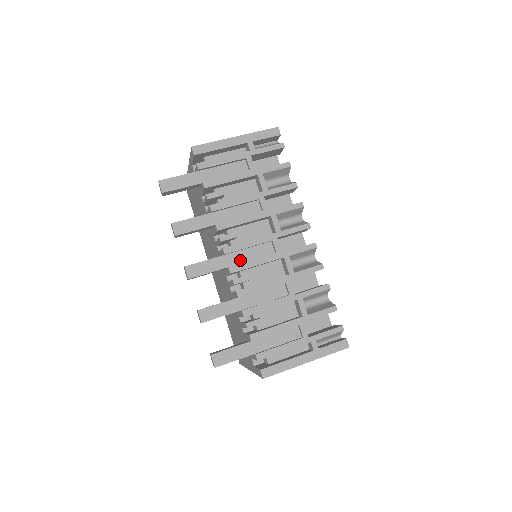
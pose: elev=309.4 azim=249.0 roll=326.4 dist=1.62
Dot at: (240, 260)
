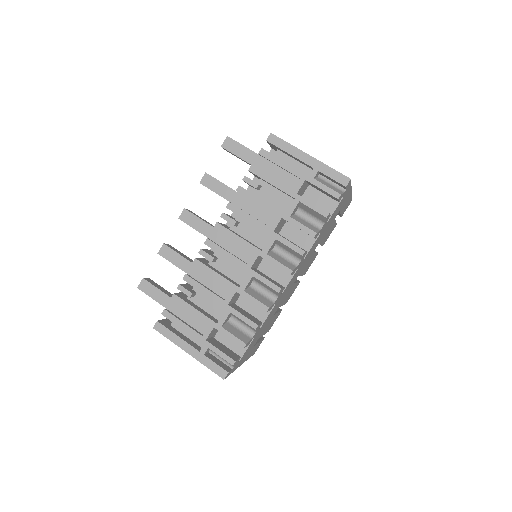
Dot at: (221, 242)
